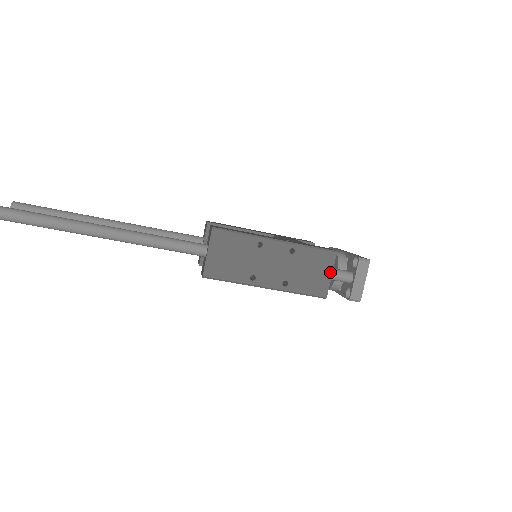
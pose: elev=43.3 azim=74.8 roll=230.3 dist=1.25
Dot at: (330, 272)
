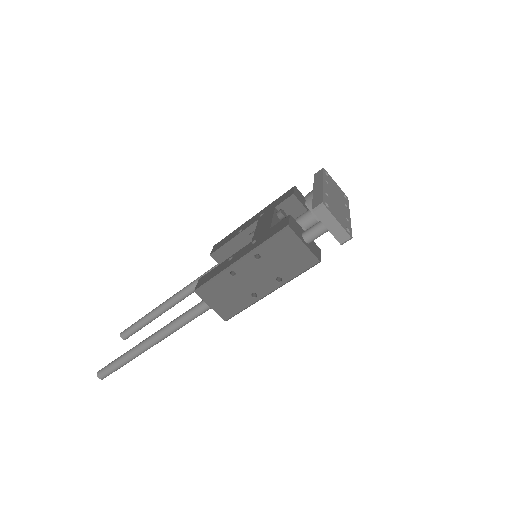
Dot at: (301, 244)
